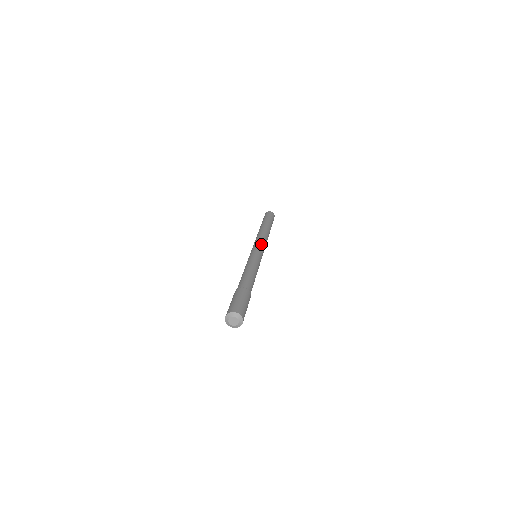
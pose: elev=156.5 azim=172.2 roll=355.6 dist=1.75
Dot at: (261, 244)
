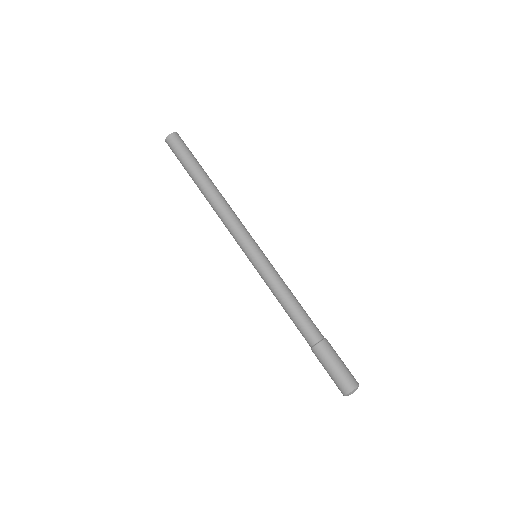
Dot at: (246, 234)
